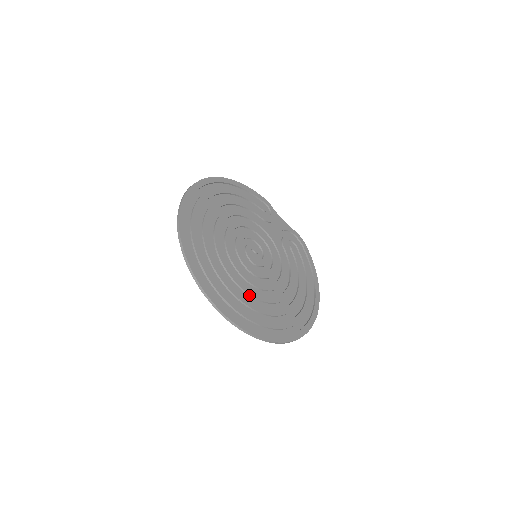
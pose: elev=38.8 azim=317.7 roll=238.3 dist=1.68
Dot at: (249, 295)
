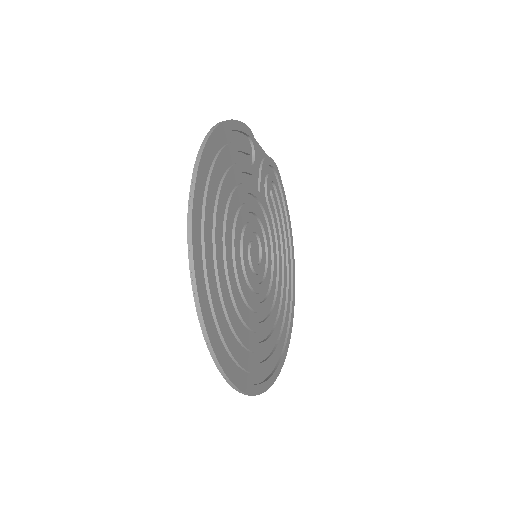
Dot at: (262, 331)
